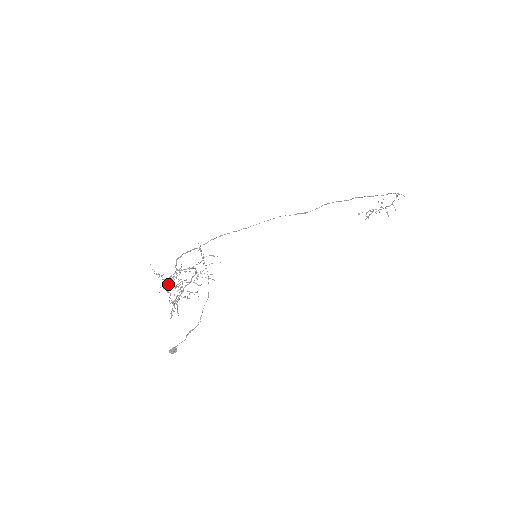
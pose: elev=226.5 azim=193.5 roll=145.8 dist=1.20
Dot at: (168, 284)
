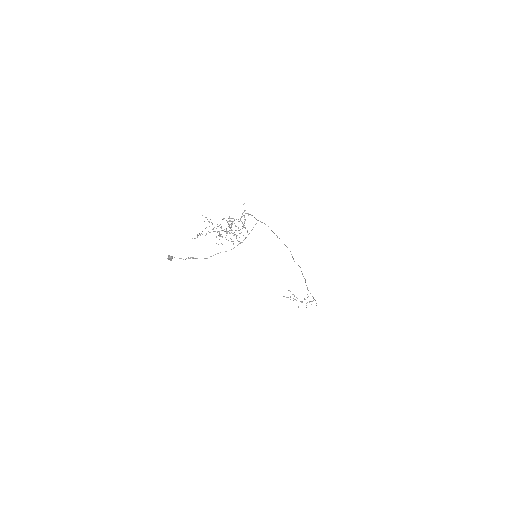
Dot at: occluded
